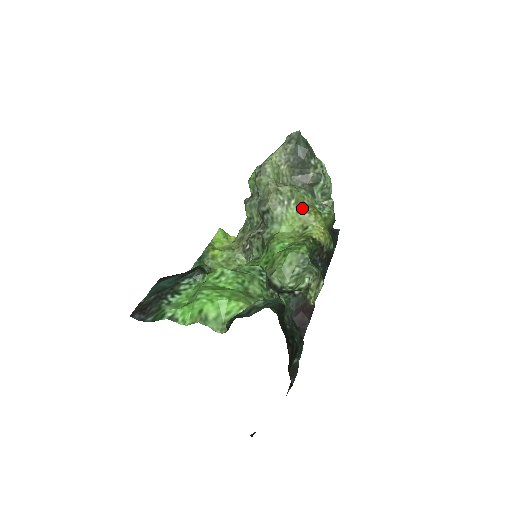
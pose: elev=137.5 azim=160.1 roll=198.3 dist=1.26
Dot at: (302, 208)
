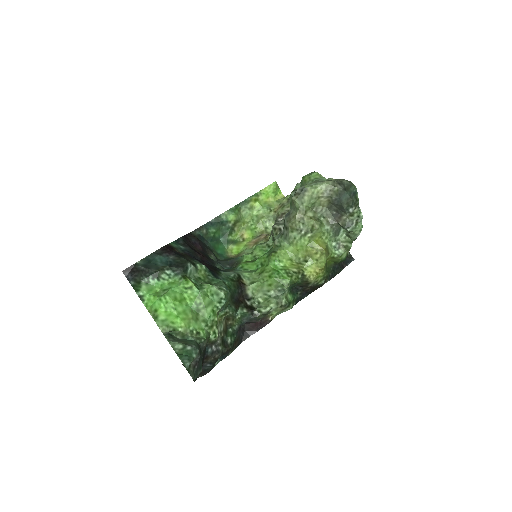
Dot at: (315, 243)
